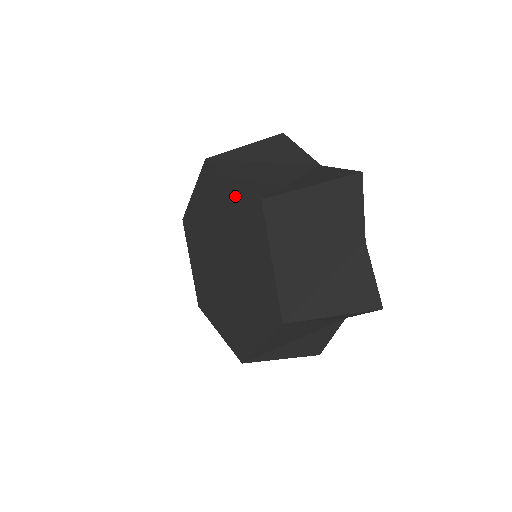
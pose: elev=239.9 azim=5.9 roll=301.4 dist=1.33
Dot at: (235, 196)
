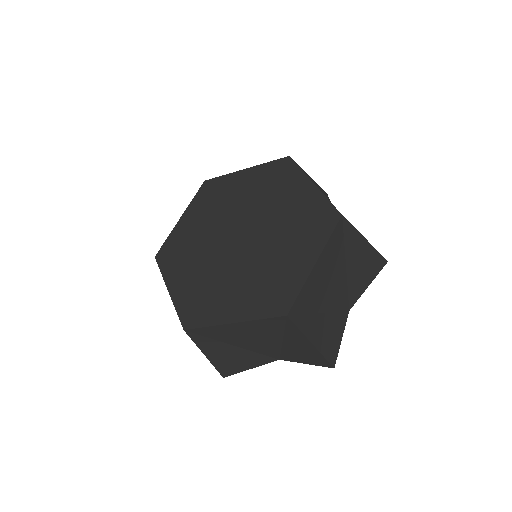
Dot at: (307, 198)
